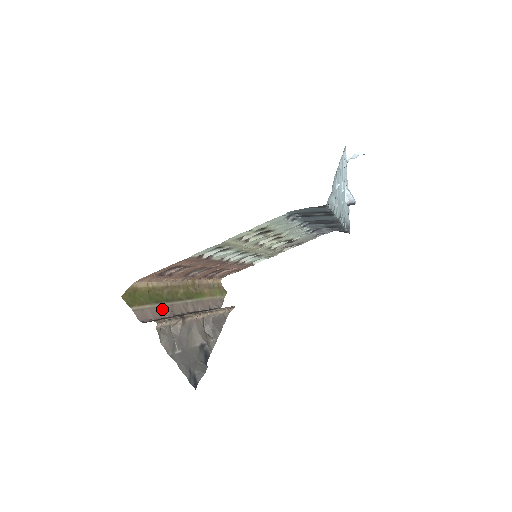
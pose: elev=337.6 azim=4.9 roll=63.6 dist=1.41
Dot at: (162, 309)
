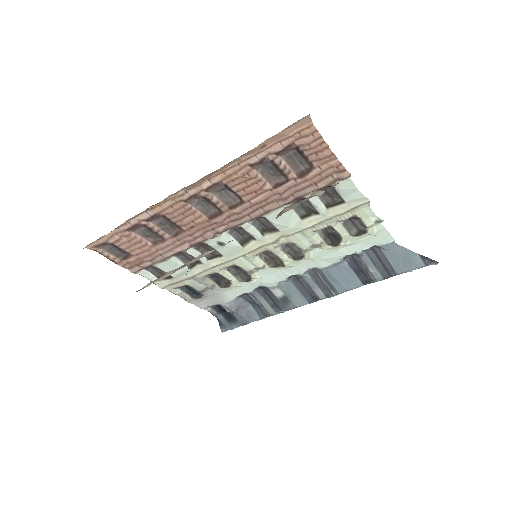
Dot at: occluded
